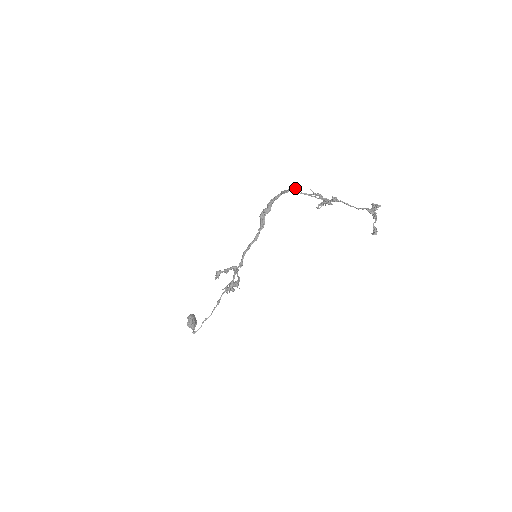
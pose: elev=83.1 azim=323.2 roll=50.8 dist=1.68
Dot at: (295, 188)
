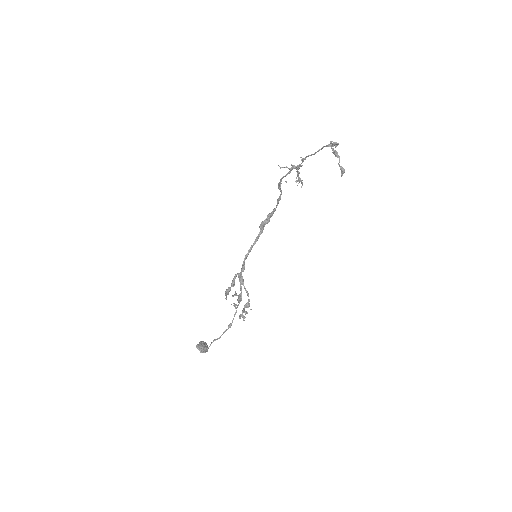
Dot at: (281, 183)
